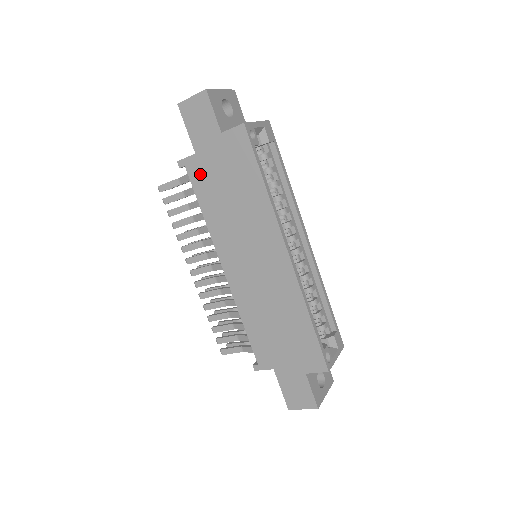
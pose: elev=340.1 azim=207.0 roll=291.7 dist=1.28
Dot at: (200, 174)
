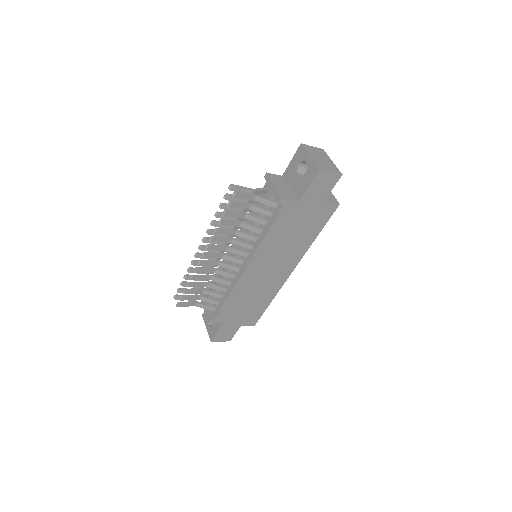
Dot at: (289, 214)
